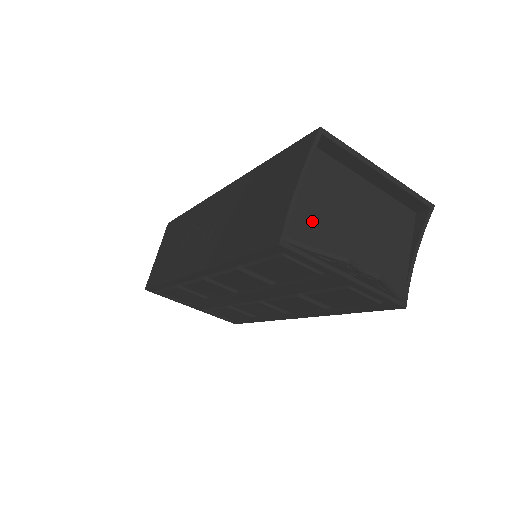
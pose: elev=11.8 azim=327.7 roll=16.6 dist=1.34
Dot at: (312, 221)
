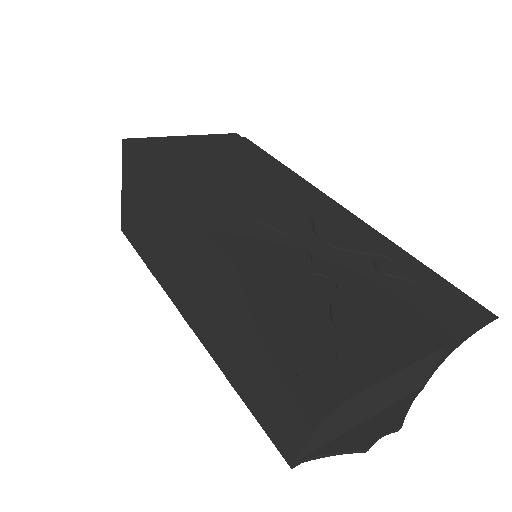
Dot at: (331, 426)
